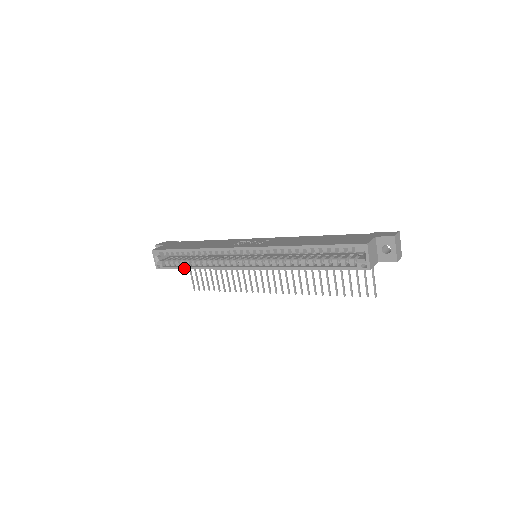
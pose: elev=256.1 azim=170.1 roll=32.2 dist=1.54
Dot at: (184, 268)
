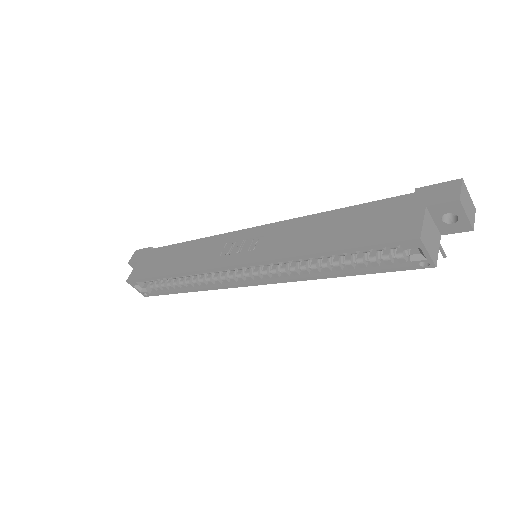
Dot at: (175, 293)
